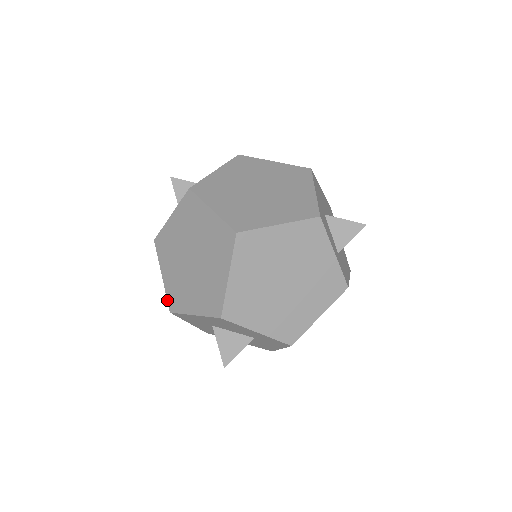
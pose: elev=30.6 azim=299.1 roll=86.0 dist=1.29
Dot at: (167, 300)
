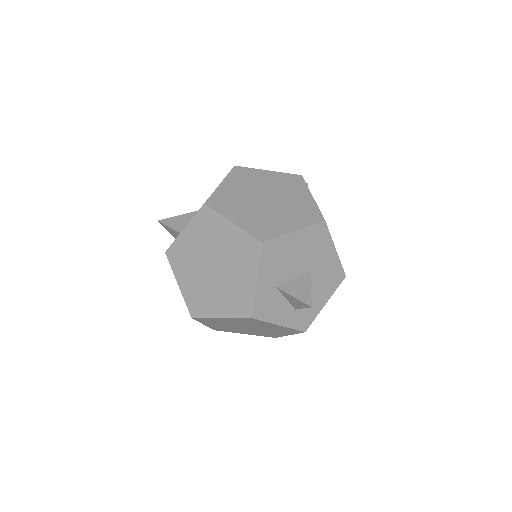
Dot at: occluded
